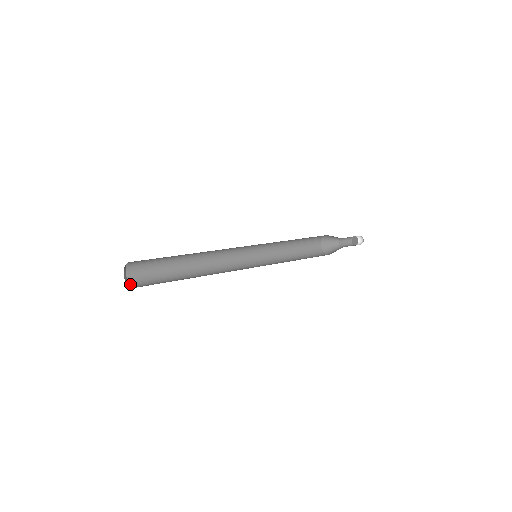
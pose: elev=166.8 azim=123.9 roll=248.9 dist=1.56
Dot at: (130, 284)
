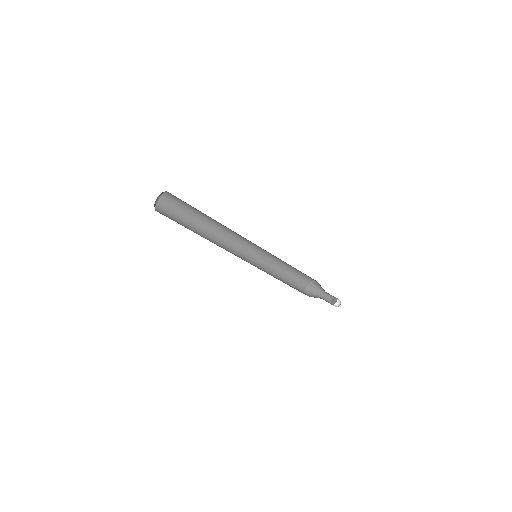
Dot at: (156, 209)
